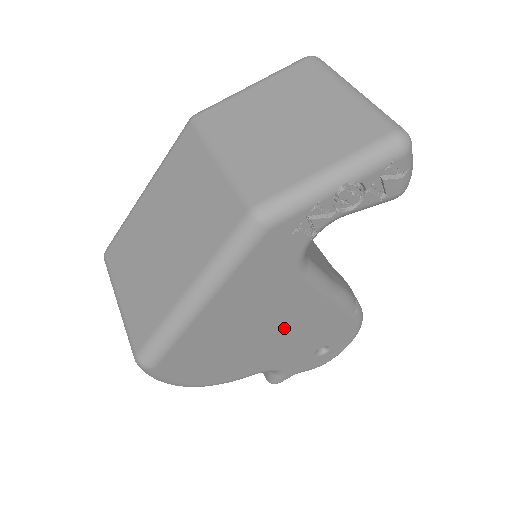
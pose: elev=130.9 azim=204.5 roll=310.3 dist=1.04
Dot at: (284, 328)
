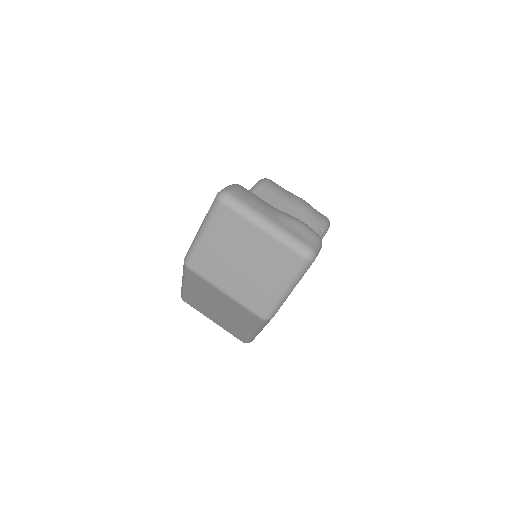
Dot at: occluded
